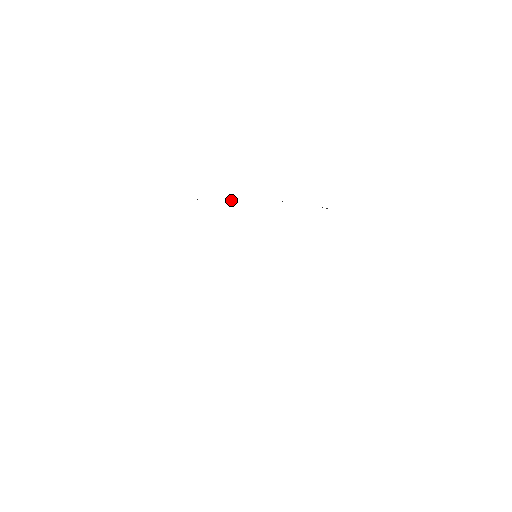
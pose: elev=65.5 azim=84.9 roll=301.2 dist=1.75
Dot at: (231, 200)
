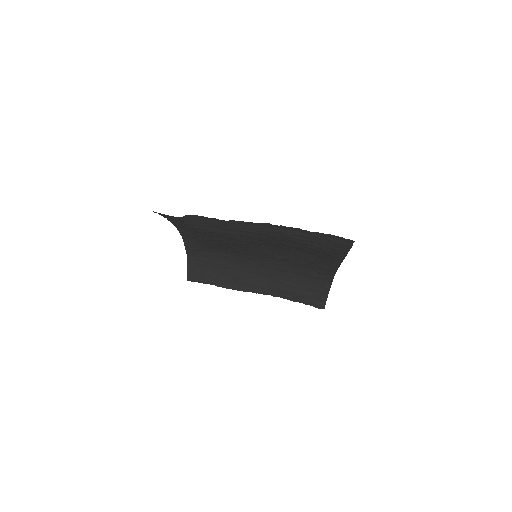
Dot at: (229, 288)
